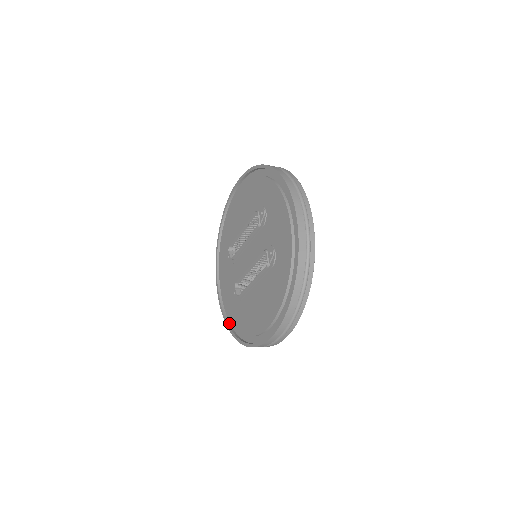
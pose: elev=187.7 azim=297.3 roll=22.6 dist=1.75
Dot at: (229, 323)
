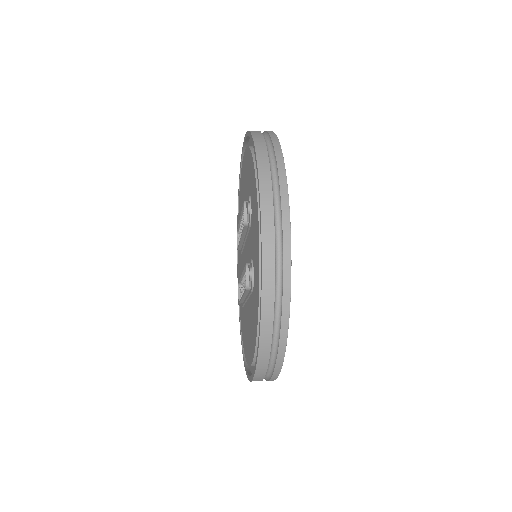
Dot at: occluded
